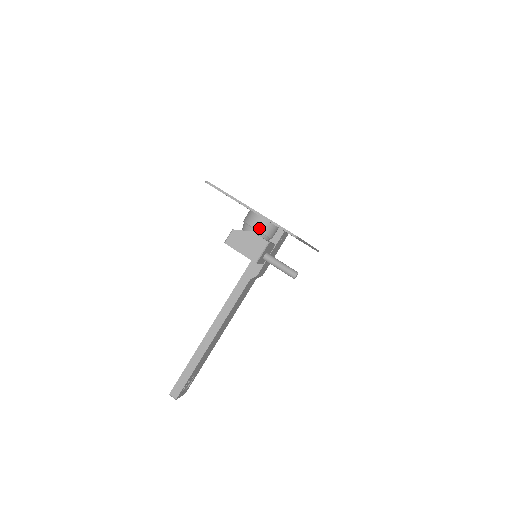
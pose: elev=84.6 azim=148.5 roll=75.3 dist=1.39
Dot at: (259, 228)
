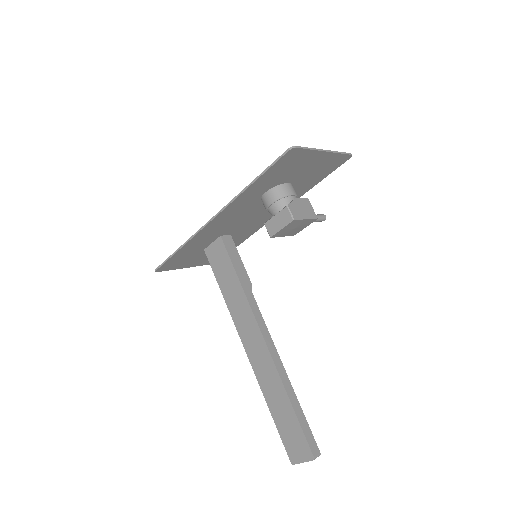
Dot at: (295, 193)
